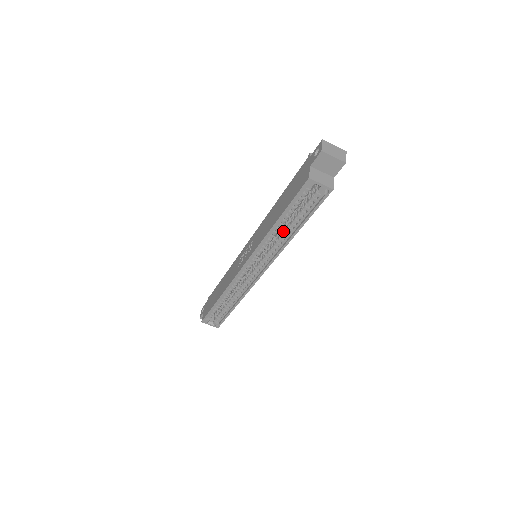
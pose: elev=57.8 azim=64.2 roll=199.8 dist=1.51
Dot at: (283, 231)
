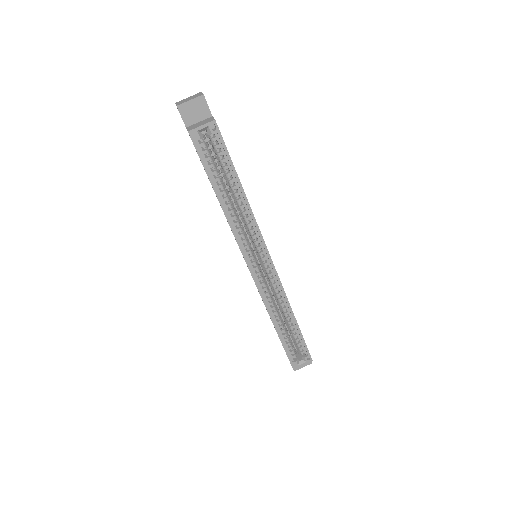
Dot at: (236, 203)
